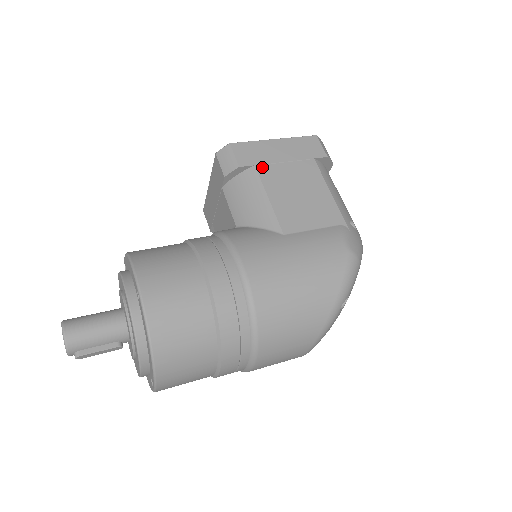
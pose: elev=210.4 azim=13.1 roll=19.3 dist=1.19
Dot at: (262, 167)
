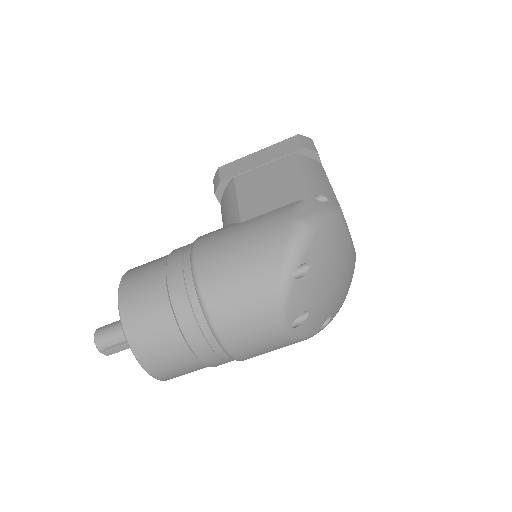
Dot at: (239, 176)
